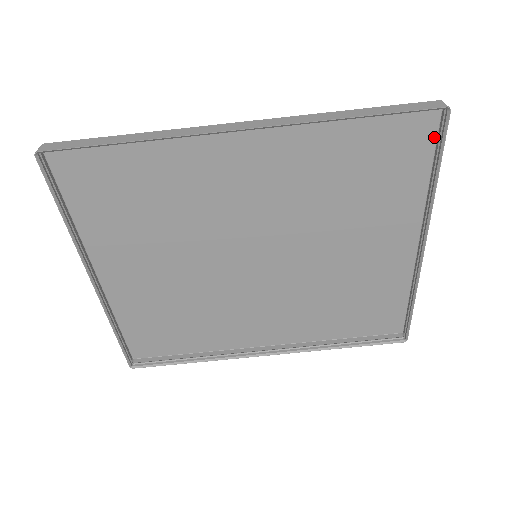
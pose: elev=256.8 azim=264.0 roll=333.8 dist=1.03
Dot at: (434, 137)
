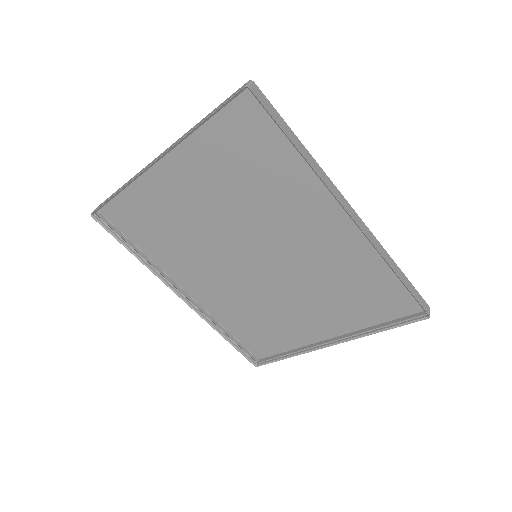
Dot at: (405, 314)
